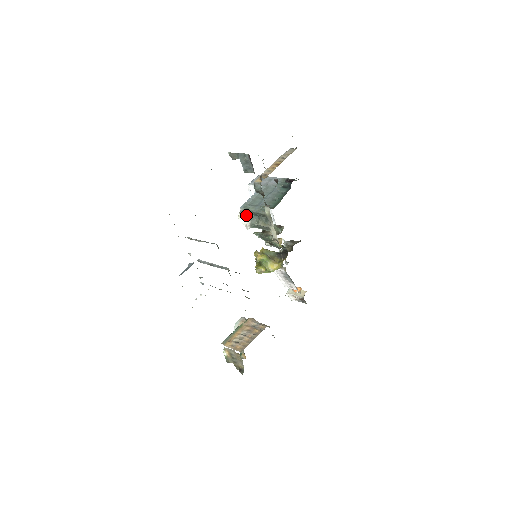
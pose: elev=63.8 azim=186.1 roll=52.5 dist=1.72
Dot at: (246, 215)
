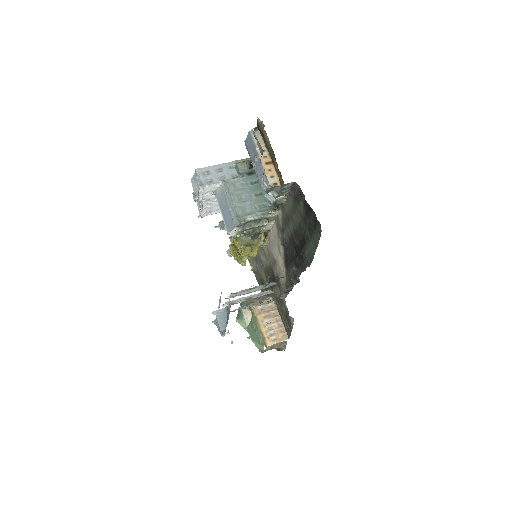
Dot at: (240, 227)
